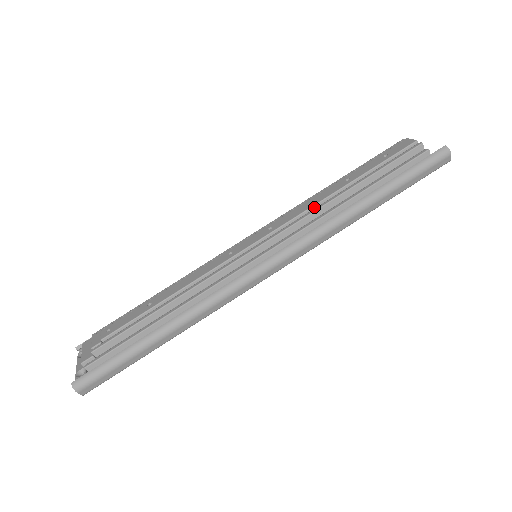
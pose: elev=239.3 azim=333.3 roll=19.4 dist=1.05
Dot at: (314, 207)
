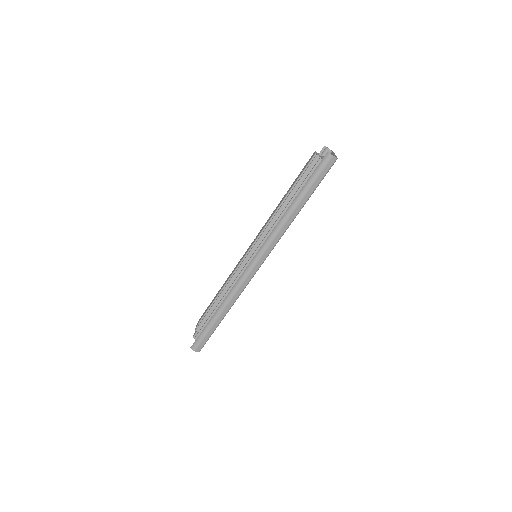
Dot at: (272, 219)
